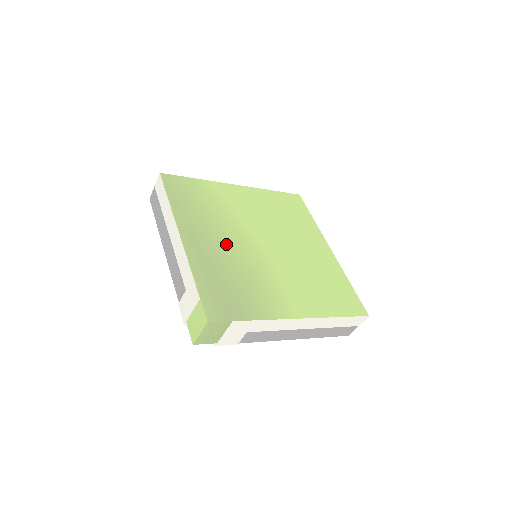
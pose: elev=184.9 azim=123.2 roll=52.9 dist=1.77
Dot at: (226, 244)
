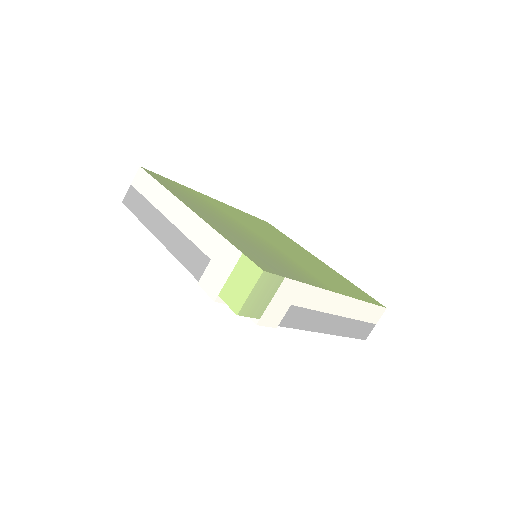
Dot at: (235, 227)
